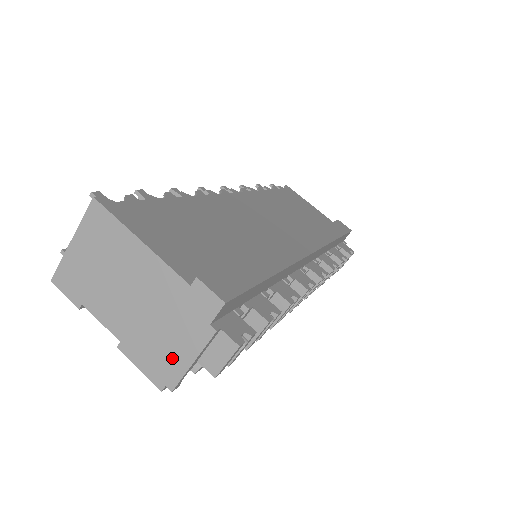
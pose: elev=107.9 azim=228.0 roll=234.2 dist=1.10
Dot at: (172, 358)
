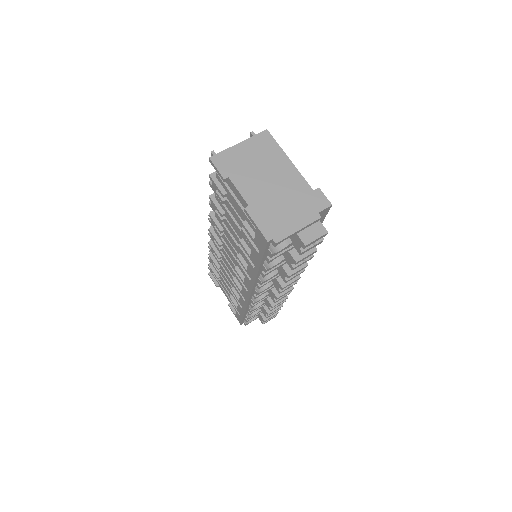
Dot at: (285, 224)
